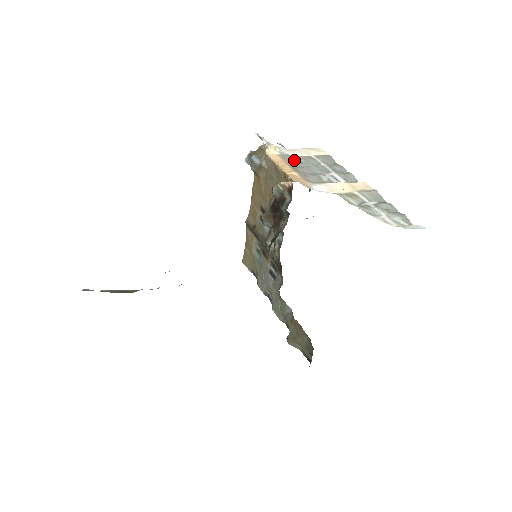
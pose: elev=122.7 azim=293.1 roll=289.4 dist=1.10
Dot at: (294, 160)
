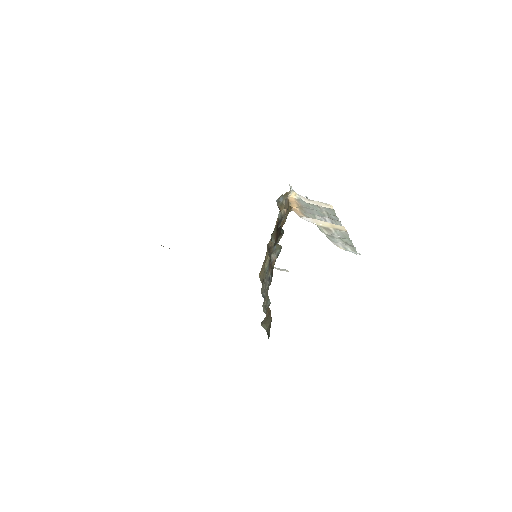
Dot at: (305, 204)
